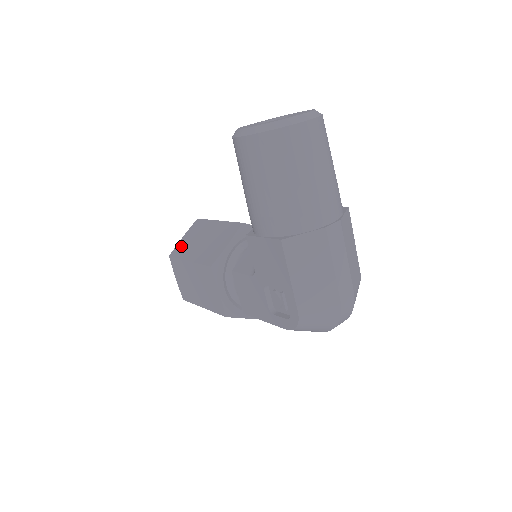
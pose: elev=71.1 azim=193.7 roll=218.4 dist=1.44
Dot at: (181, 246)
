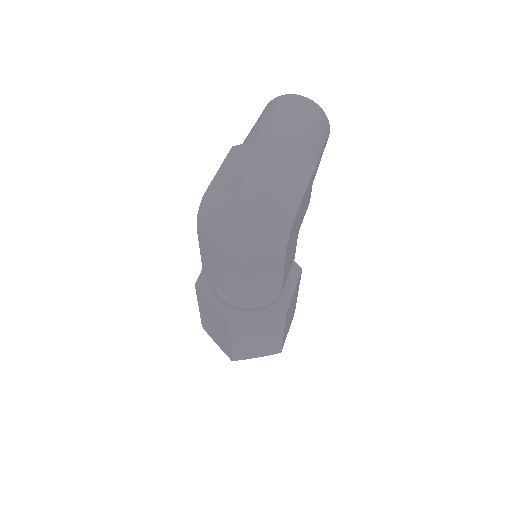
Dot at: occluded
